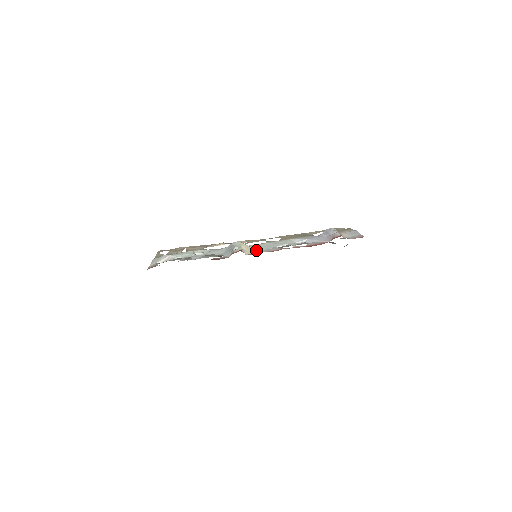
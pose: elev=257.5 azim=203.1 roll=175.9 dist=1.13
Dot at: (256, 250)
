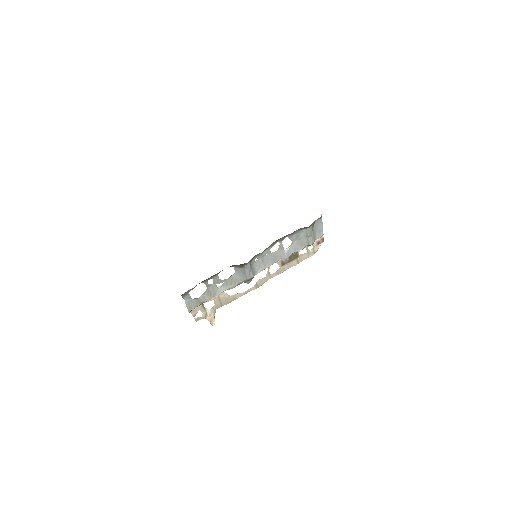
Dot at: (257, 260)
